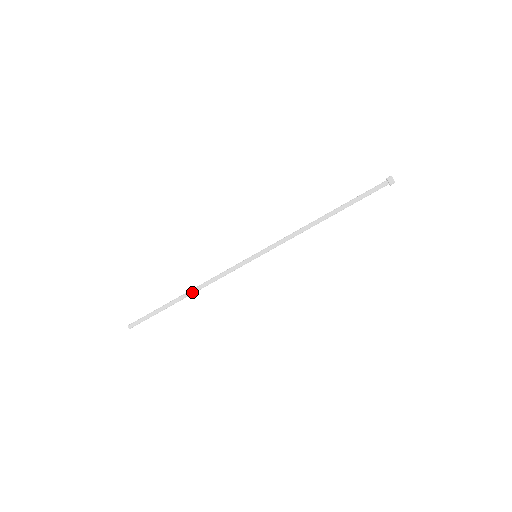
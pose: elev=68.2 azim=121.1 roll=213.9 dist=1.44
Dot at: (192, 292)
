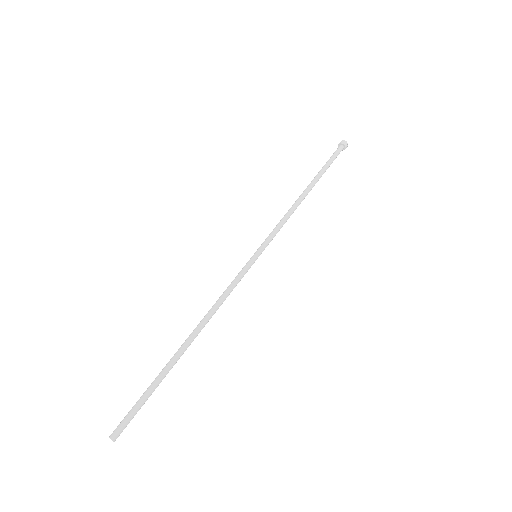
Dot at: (196, 333)
